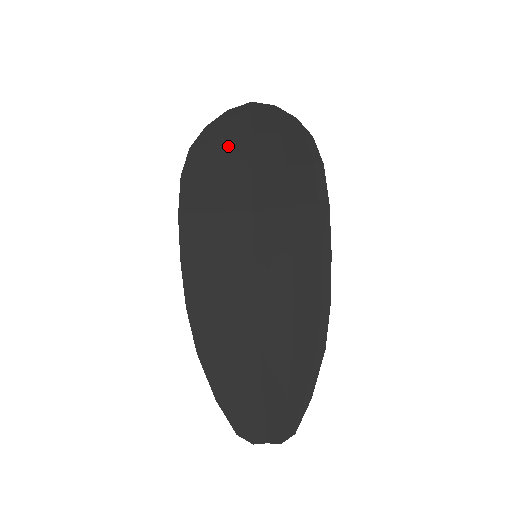
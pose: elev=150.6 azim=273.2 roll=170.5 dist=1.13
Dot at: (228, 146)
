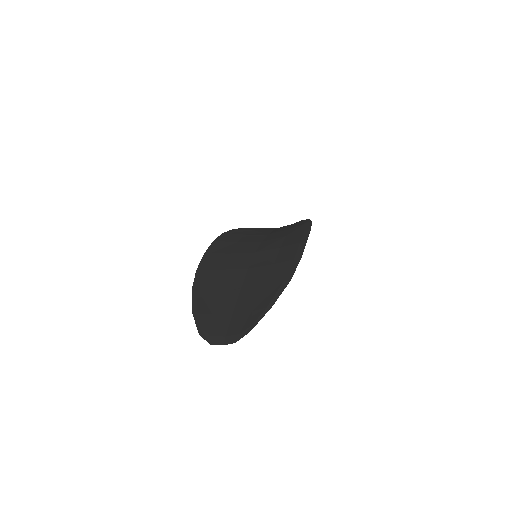
Dot at: (257, 231)
